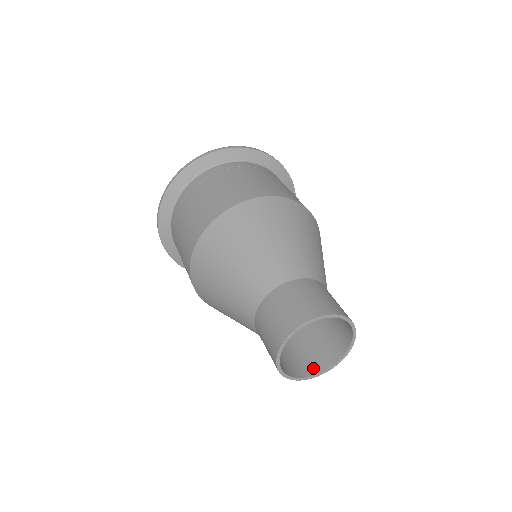
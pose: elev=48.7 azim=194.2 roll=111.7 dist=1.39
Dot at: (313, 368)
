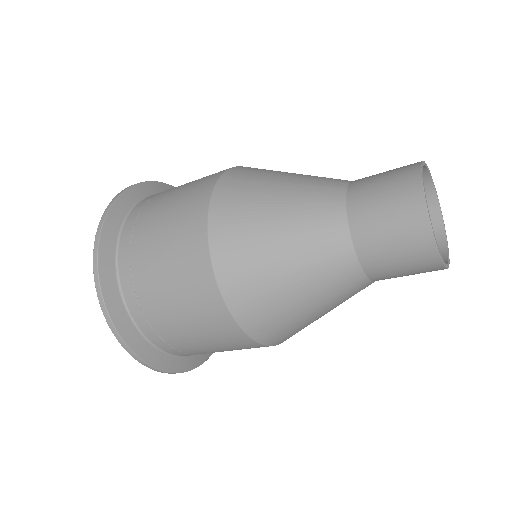
Dot at: occluded
